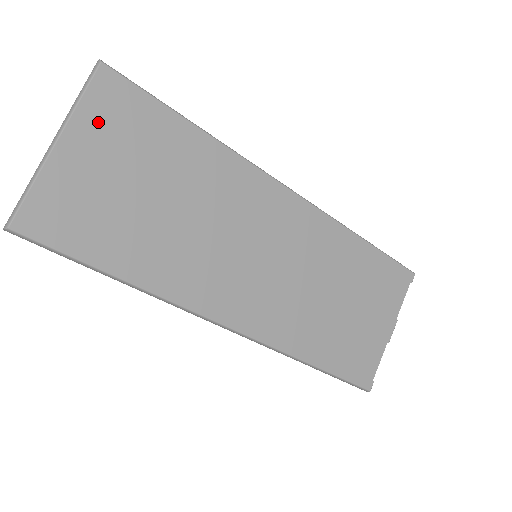
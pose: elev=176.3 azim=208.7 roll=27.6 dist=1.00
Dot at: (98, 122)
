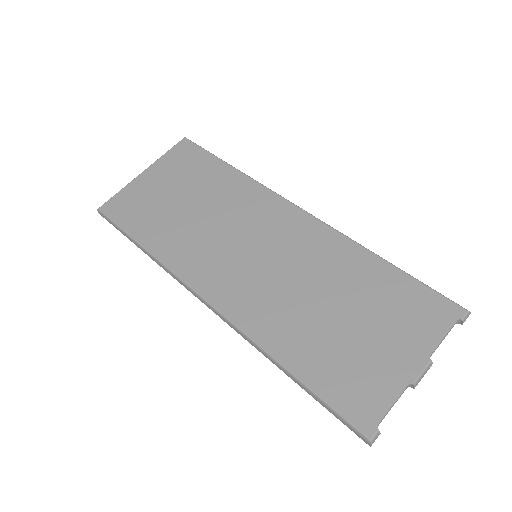
Dot at: (170, 163)
